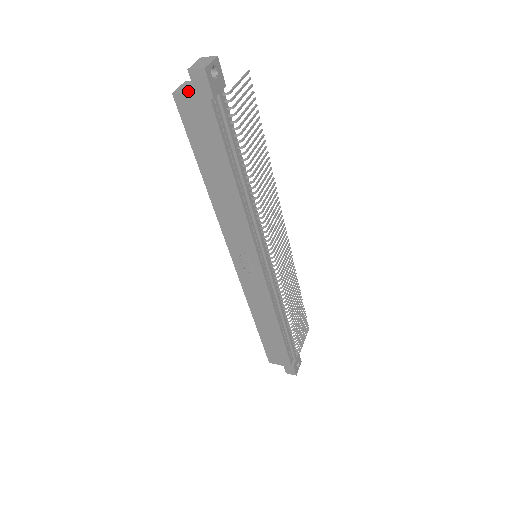
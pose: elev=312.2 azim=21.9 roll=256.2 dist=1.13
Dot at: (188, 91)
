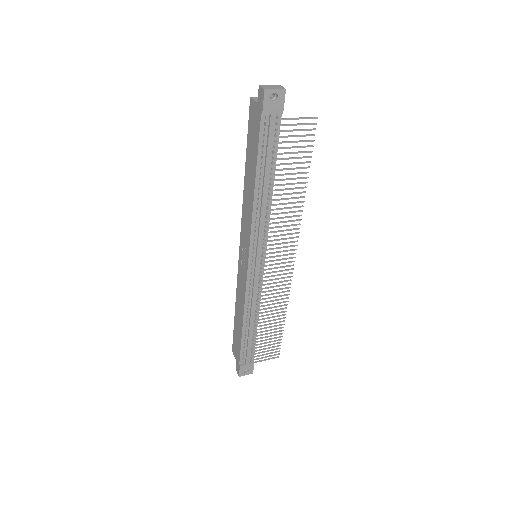
Dot at: (257, 101)
